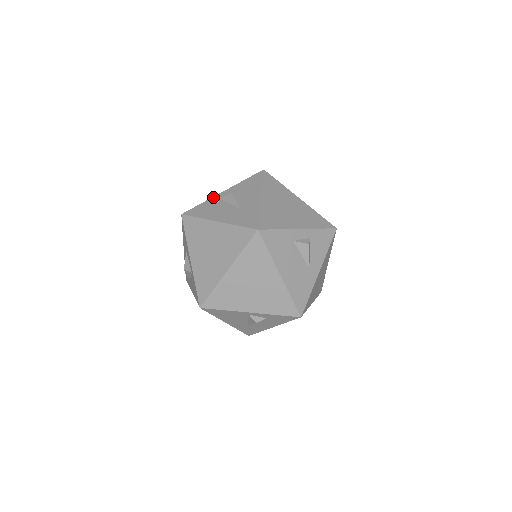
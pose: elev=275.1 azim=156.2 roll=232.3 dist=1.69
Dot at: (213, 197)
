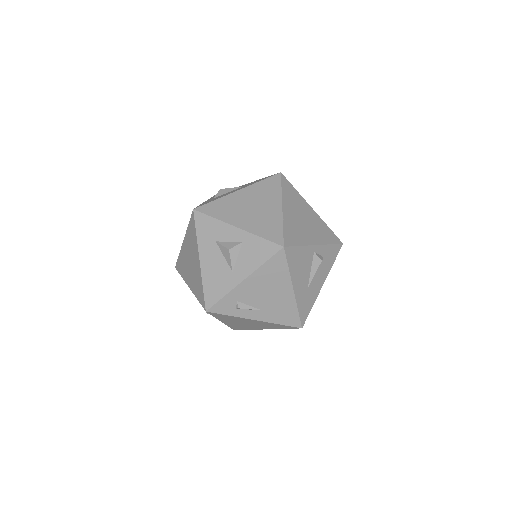
Dot at: (204, 202)
